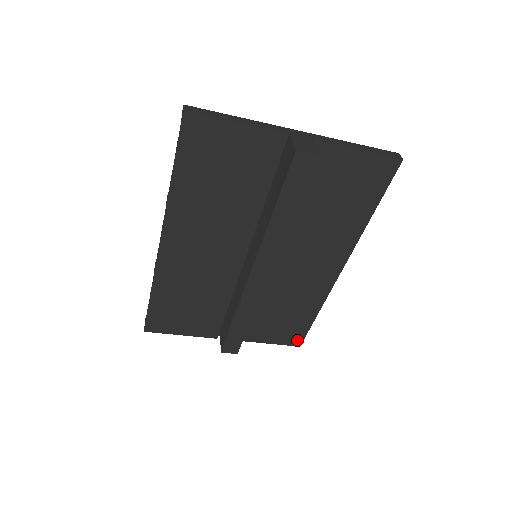
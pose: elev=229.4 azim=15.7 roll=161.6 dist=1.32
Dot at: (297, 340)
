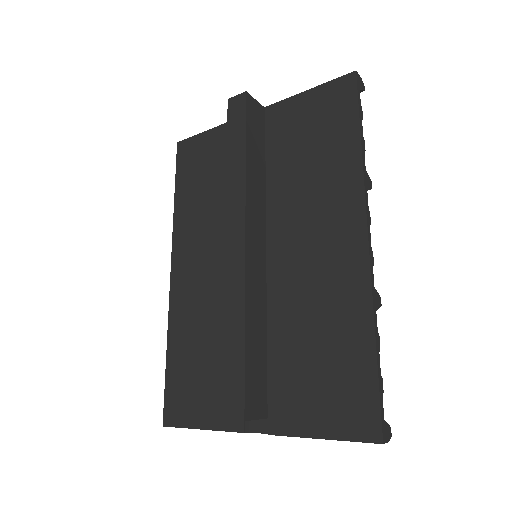
Dot at: (369, 423)
